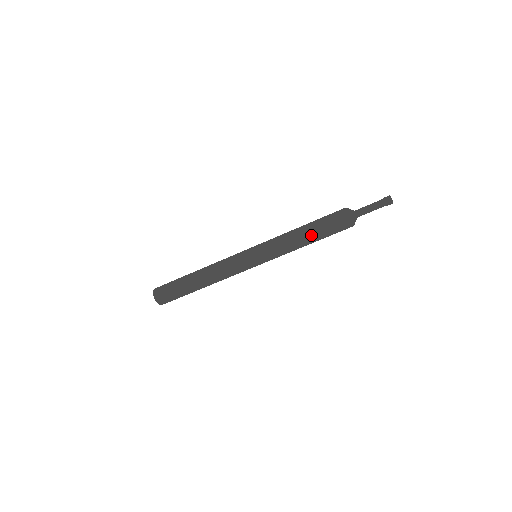
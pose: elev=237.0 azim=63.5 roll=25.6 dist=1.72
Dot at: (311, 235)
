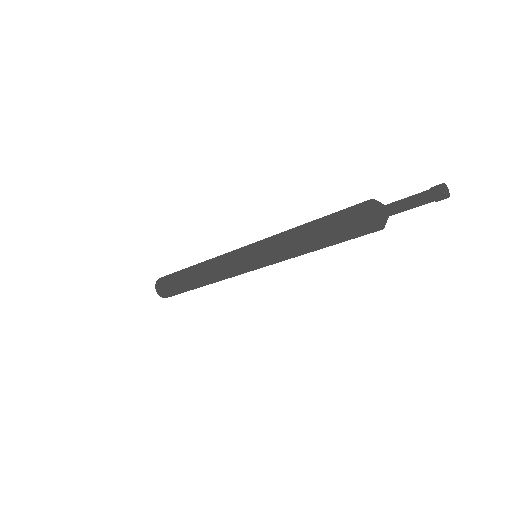
Dot at: (322, 246)
